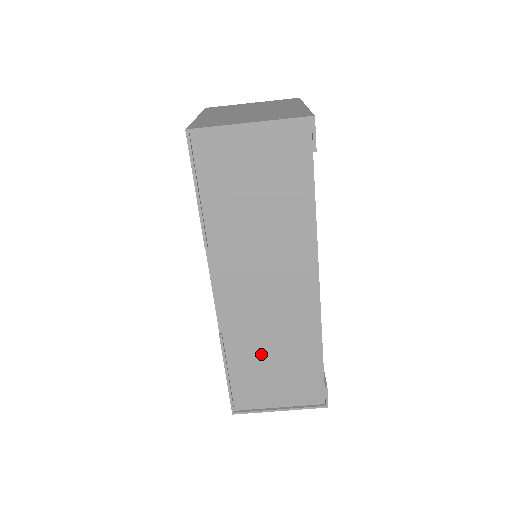
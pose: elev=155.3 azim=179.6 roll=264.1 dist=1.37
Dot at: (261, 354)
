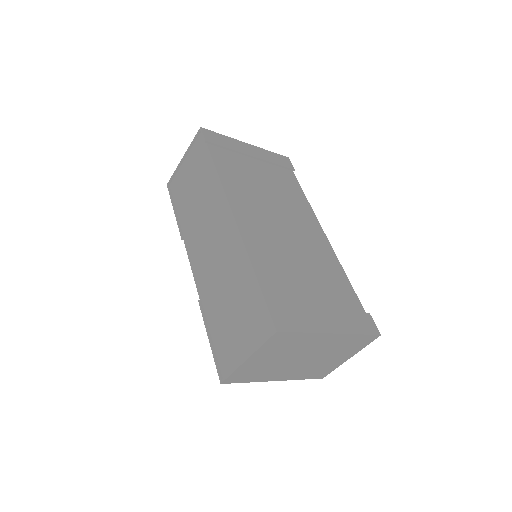
Dot at: (223, 303)
